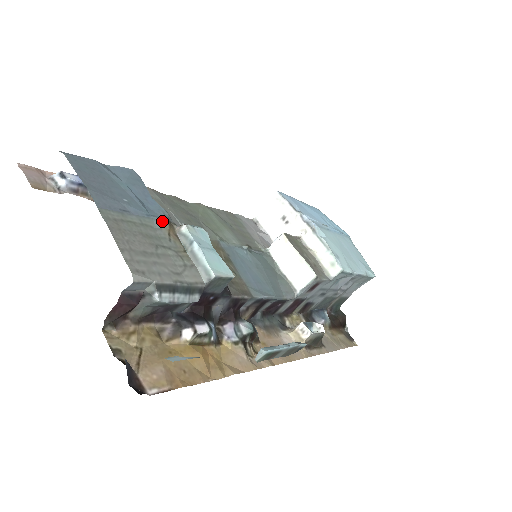
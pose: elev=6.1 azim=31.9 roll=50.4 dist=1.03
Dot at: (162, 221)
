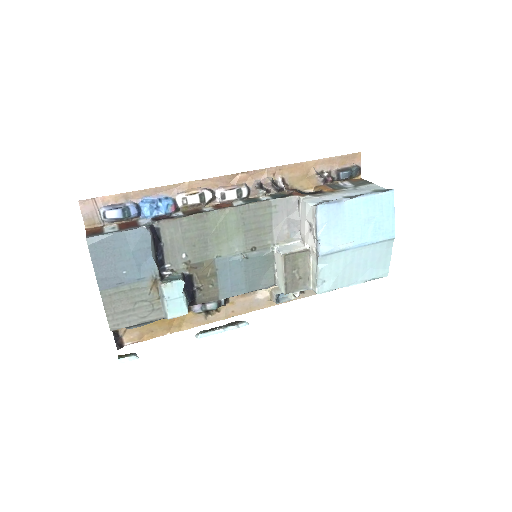
Dot at: (149, 281)
